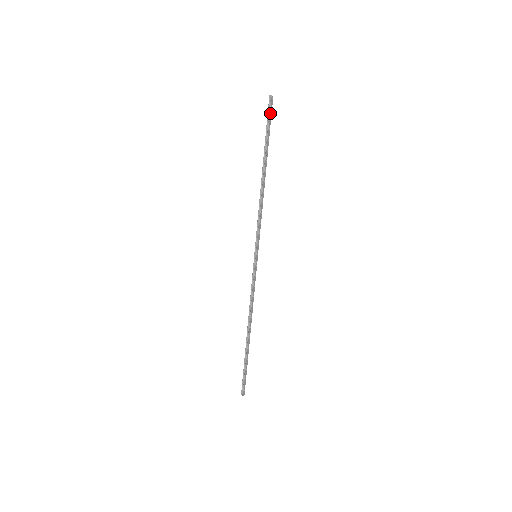
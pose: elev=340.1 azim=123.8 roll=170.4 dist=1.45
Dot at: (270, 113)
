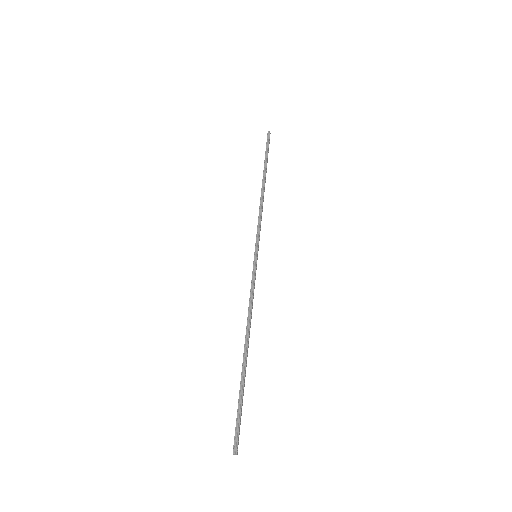
Dot at: (269, 142)
